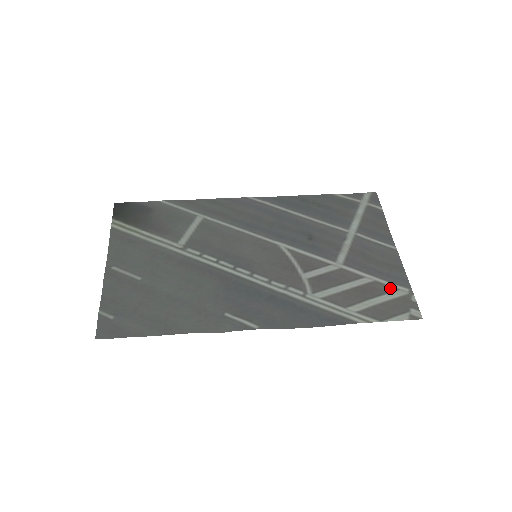
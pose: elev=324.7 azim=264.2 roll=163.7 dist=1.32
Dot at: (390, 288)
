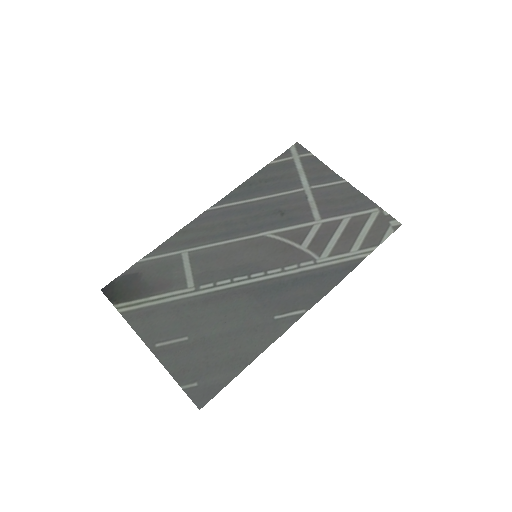
Dot at: (365, 216)
